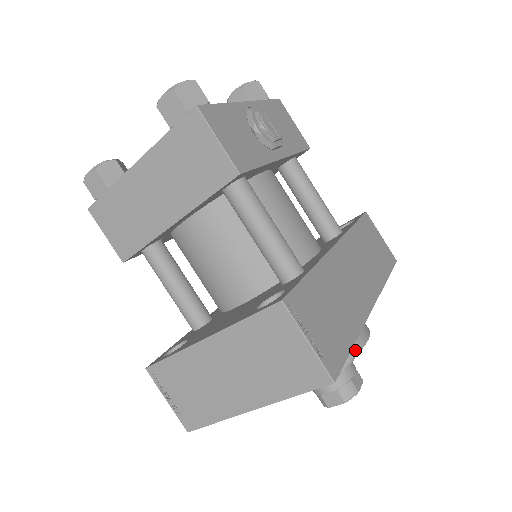
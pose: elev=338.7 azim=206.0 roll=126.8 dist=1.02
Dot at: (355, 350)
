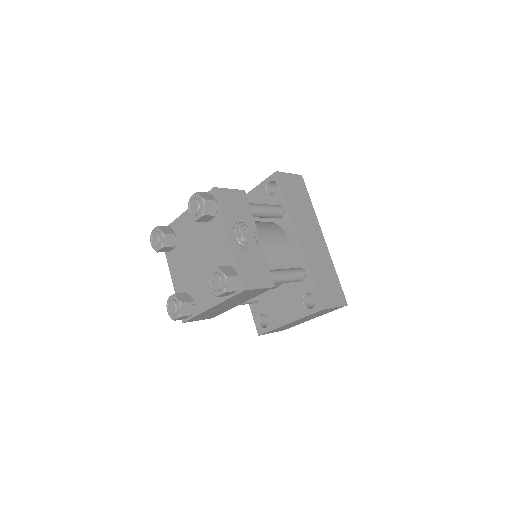
Dot at: occluded
